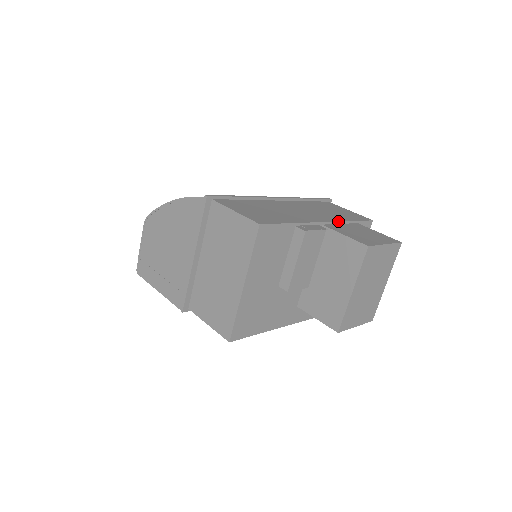
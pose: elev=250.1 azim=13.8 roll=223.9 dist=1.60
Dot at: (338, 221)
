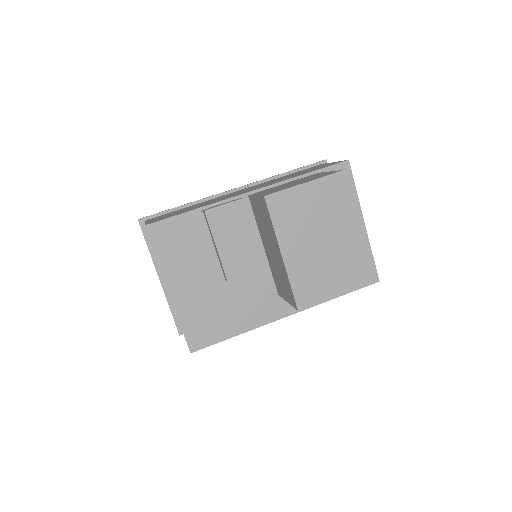
Dot at: (276, 183)
